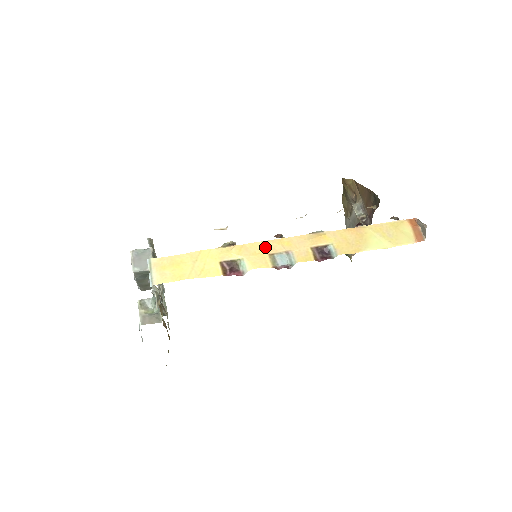
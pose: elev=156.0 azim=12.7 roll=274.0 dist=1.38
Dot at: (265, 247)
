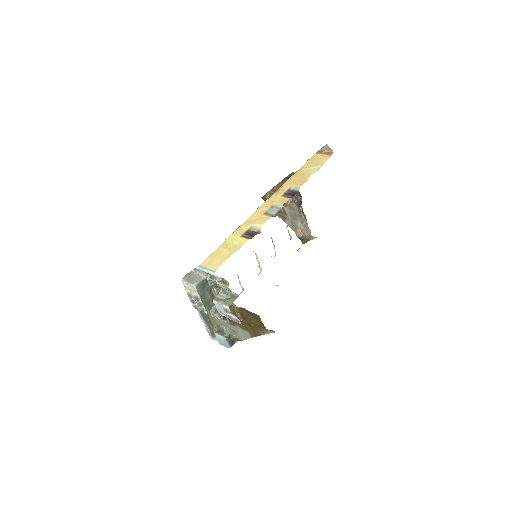
Dot at: (258, 214)
